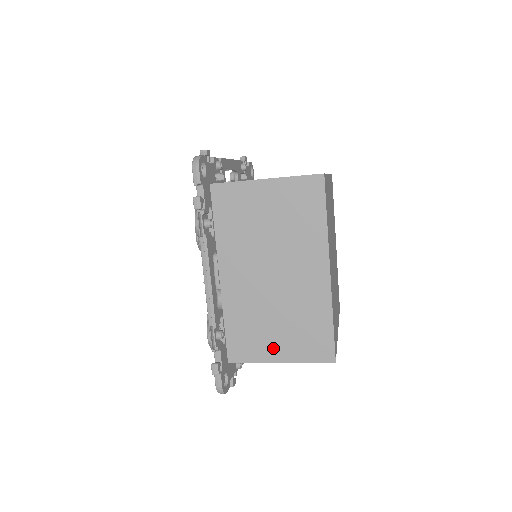
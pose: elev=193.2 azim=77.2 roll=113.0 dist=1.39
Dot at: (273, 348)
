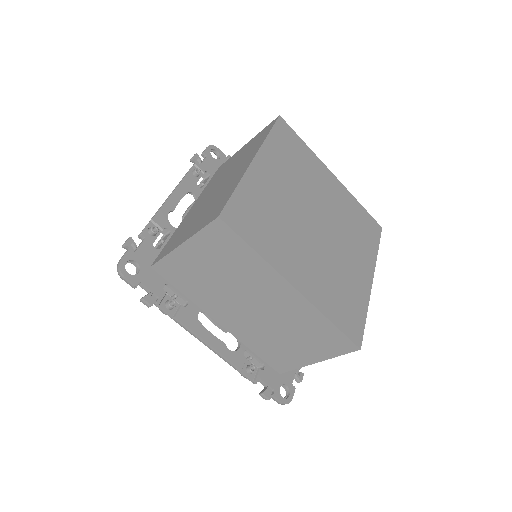
Dot at: (302, 355)
